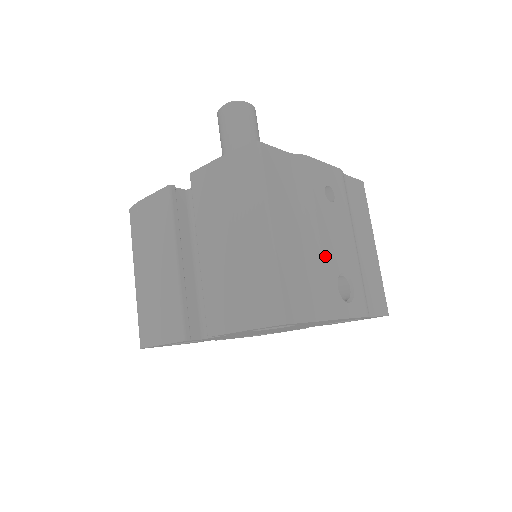
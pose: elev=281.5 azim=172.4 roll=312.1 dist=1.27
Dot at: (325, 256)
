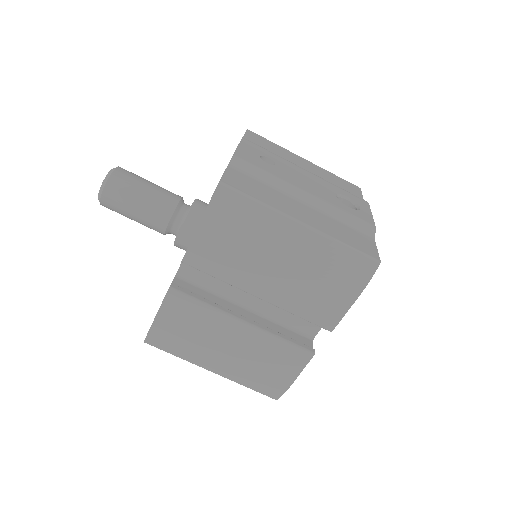
Dot at: (324, 199)
